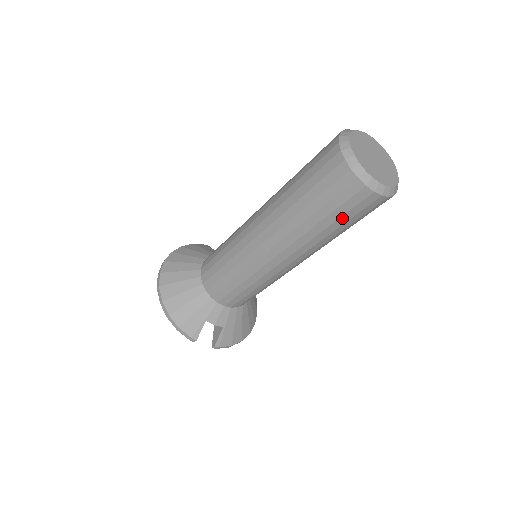
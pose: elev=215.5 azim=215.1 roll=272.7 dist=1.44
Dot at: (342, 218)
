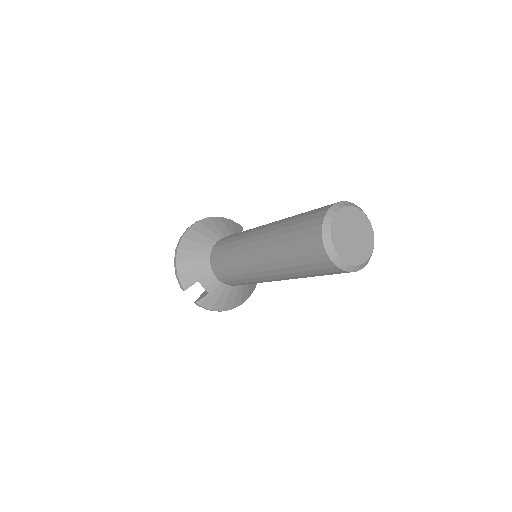
Dot at: (306, 266)
